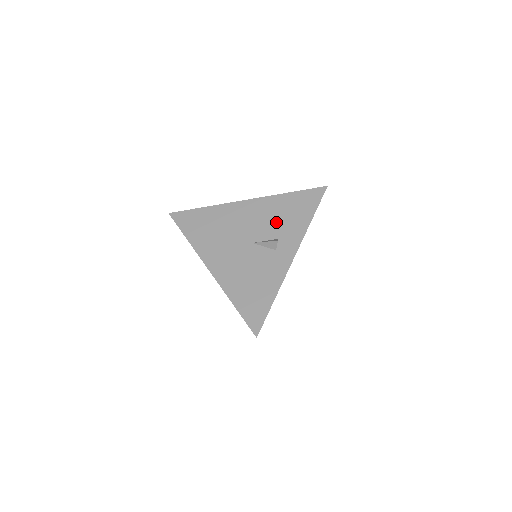
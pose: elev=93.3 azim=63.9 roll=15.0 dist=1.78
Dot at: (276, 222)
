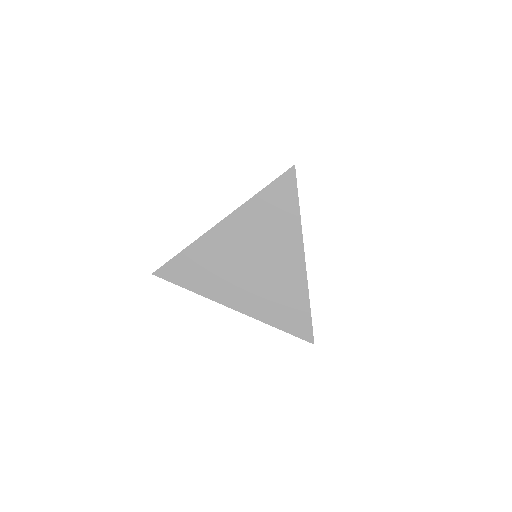
Dot at: occluded
